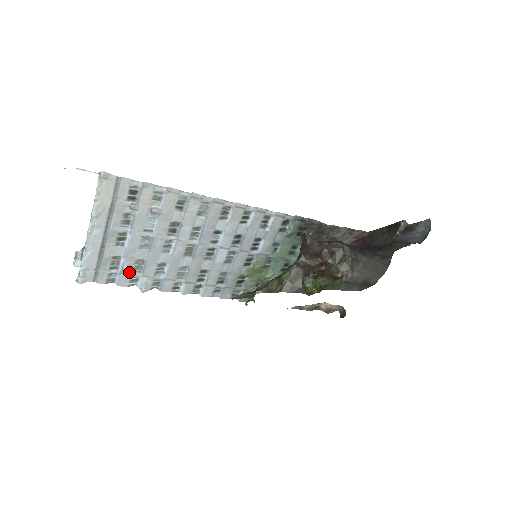
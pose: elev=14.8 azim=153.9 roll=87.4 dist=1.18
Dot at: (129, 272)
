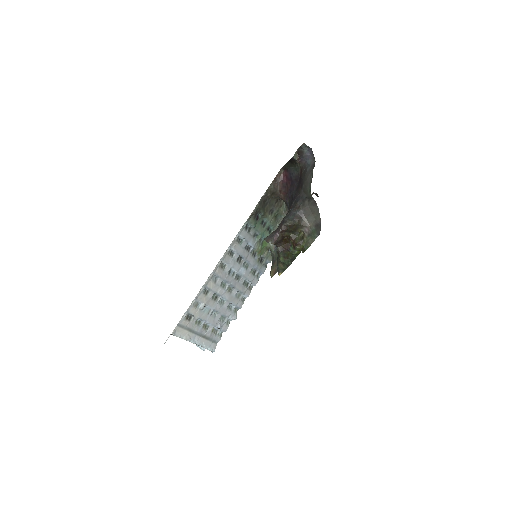
Dot at: (223, 325)
